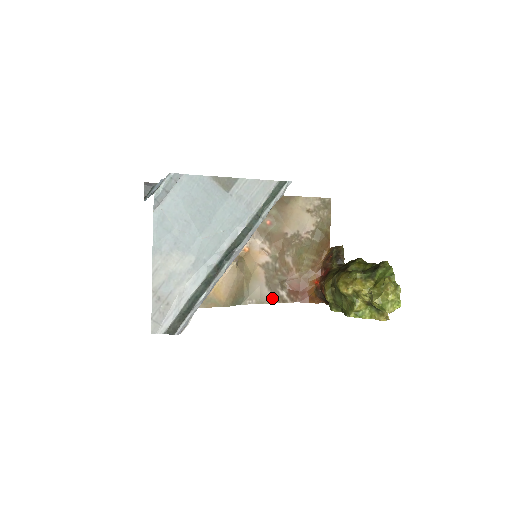
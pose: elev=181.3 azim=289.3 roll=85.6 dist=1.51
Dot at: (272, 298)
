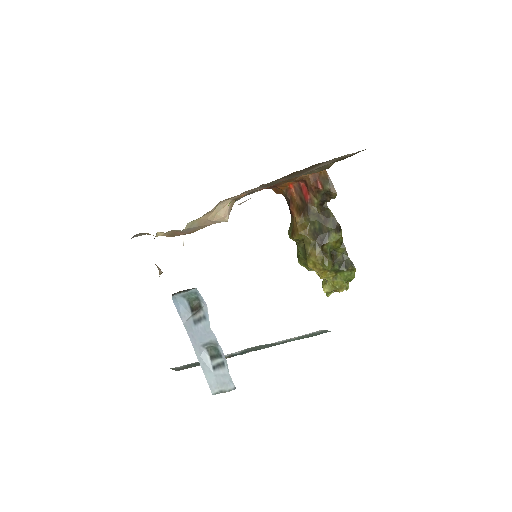
Dot at: occluded
